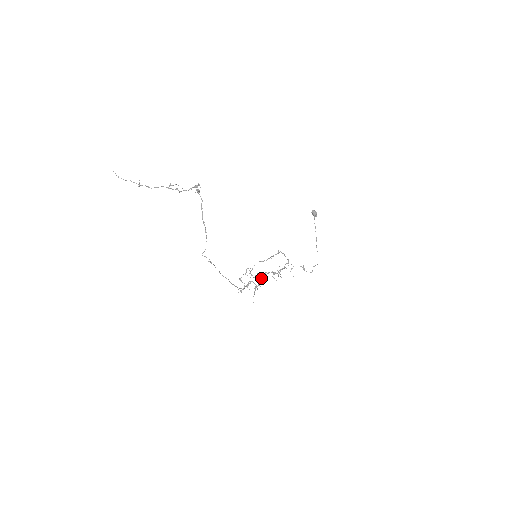
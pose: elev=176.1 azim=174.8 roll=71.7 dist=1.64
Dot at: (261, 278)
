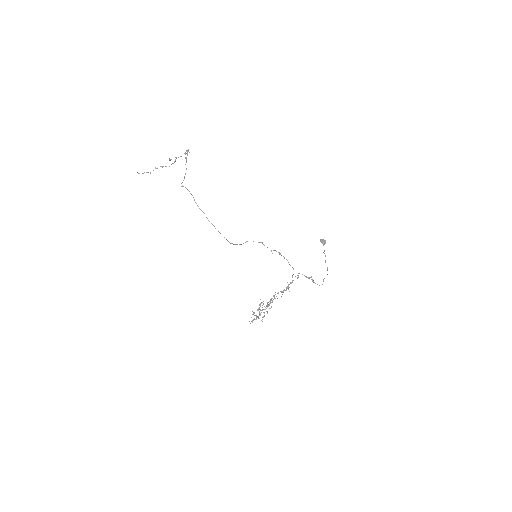
Dot at: occluded
